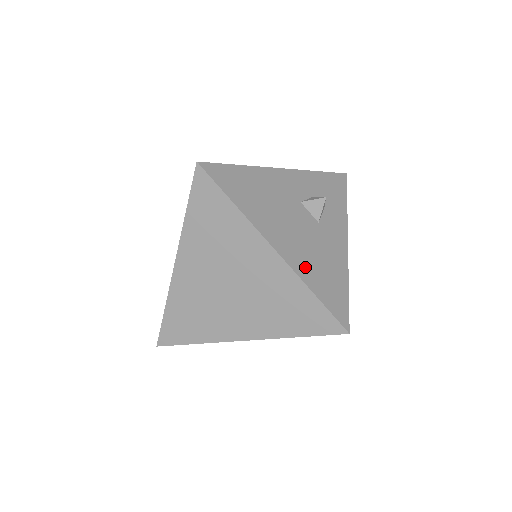
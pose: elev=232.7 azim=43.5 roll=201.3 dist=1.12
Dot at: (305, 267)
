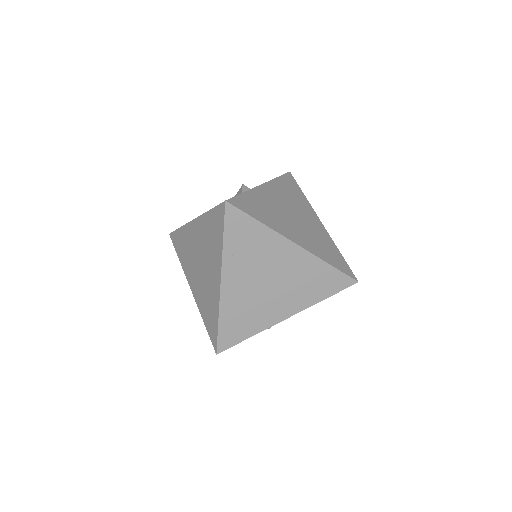
Dot at: occluded
